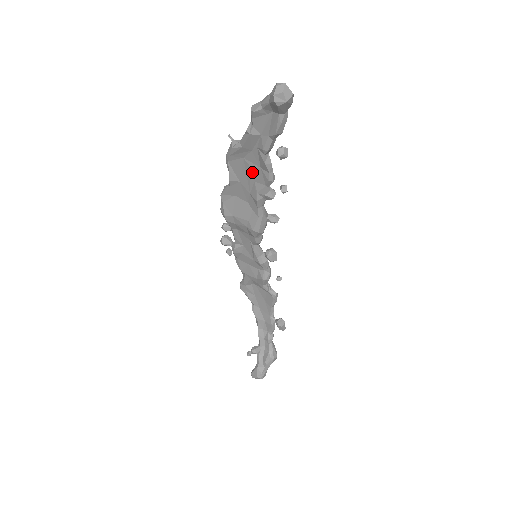
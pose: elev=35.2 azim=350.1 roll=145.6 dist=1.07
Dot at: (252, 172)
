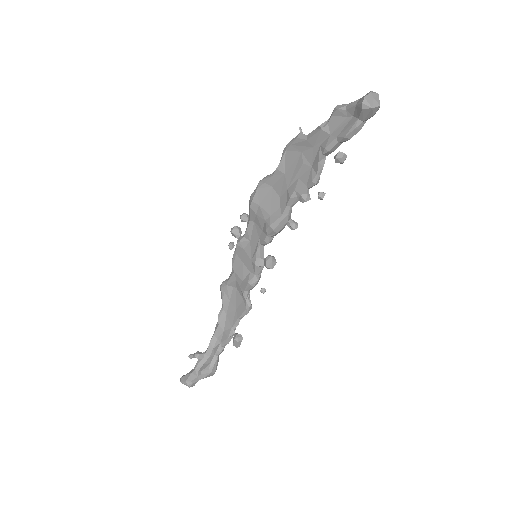
Dot at: (302, 168)
